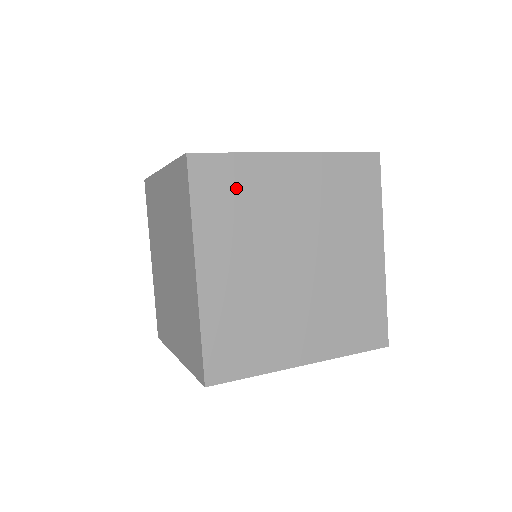
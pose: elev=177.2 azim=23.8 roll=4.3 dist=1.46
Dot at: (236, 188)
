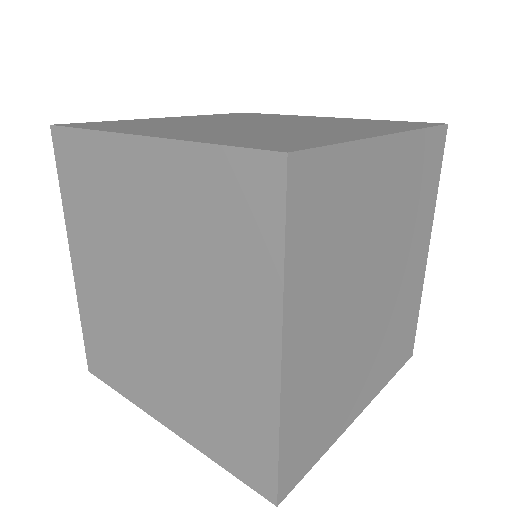
Dot at: (335, 205)
